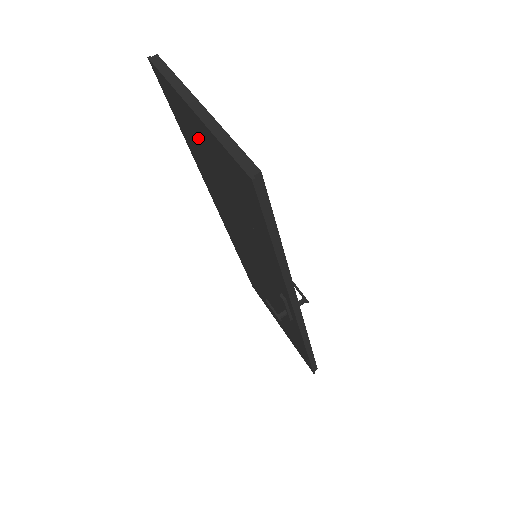
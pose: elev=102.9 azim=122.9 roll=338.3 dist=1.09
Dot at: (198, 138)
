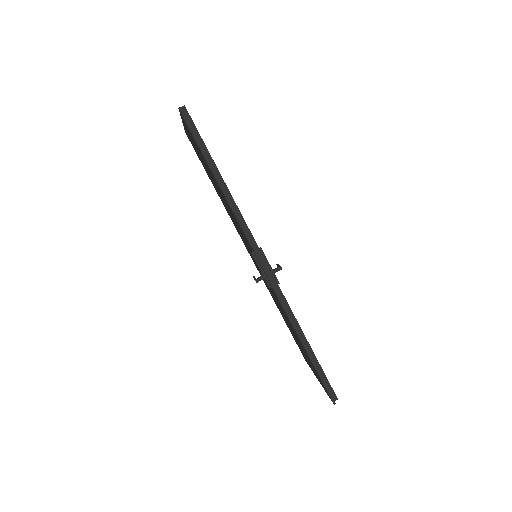
Dot at: occluded
